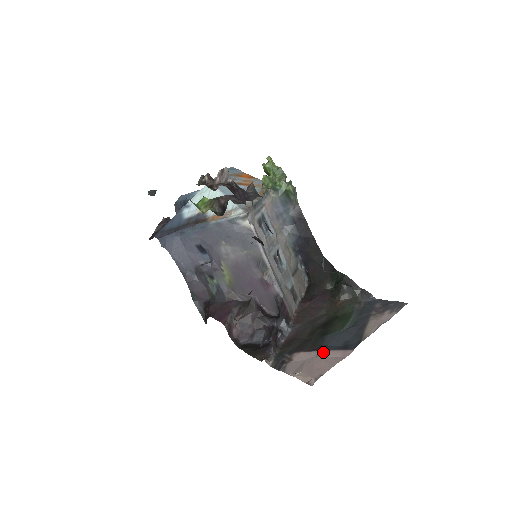
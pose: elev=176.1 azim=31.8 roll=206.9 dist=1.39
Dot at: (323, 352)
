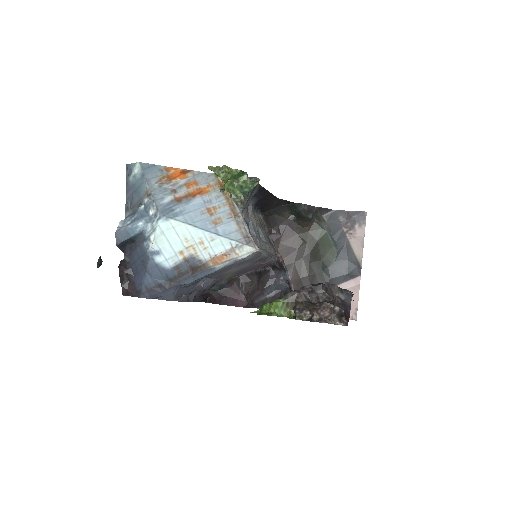
Dot at: occluded
